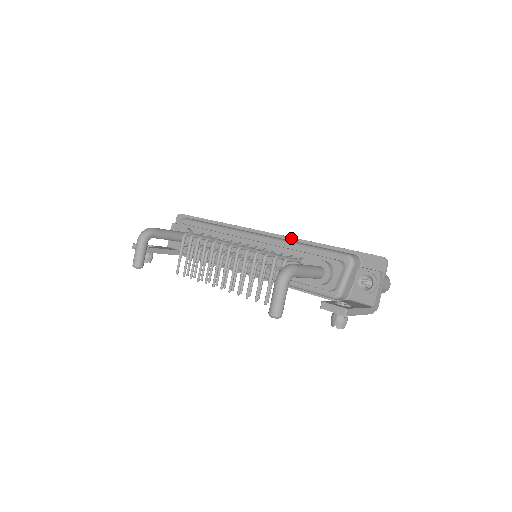
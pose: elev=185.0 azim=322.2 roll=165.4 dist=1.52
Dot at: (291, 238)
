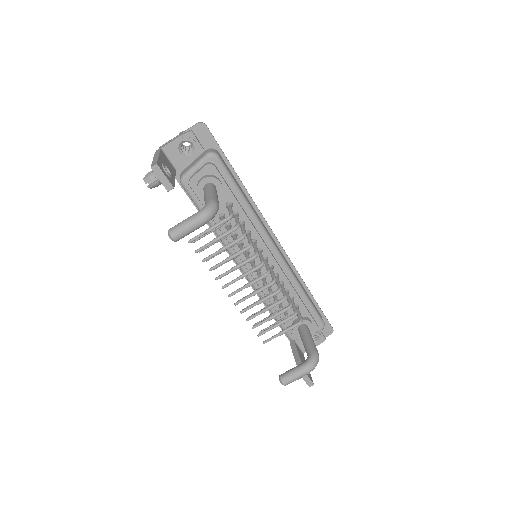
Dot at: (294, 268)
